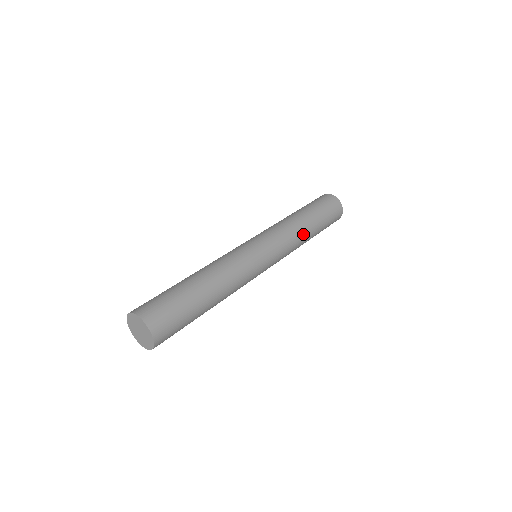
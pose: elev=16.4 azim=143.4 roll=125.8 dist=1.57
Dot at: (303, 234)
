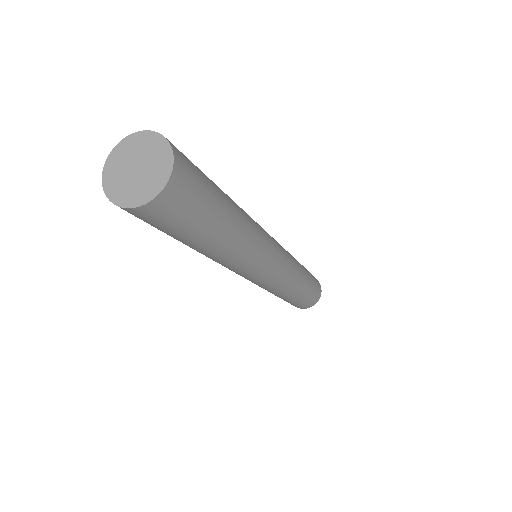
Dot at: (300, 274)
